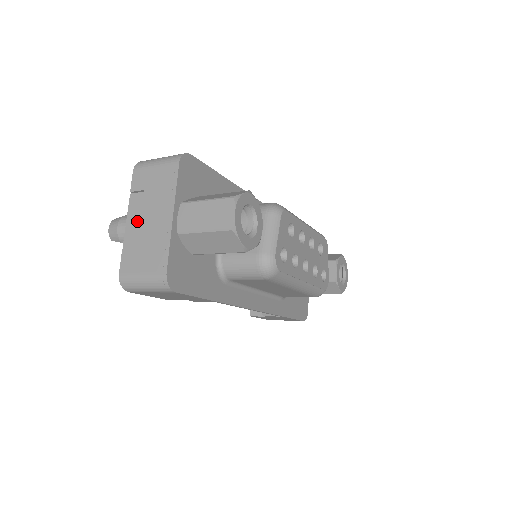
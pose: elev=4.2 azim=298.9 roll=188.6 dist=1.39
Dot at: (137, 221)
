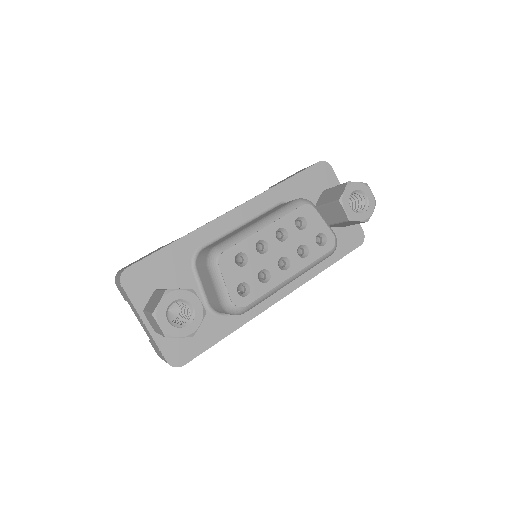
Dot at: occluded
